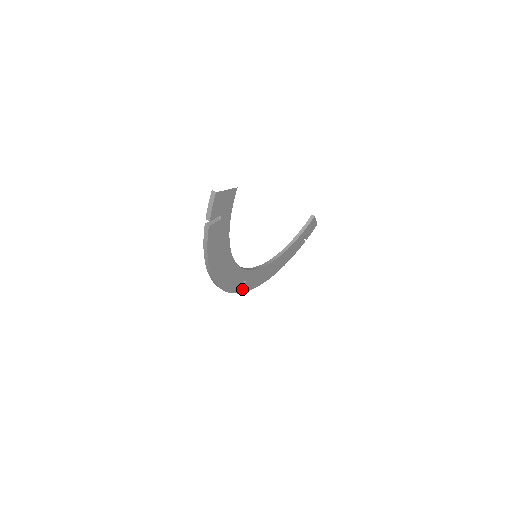
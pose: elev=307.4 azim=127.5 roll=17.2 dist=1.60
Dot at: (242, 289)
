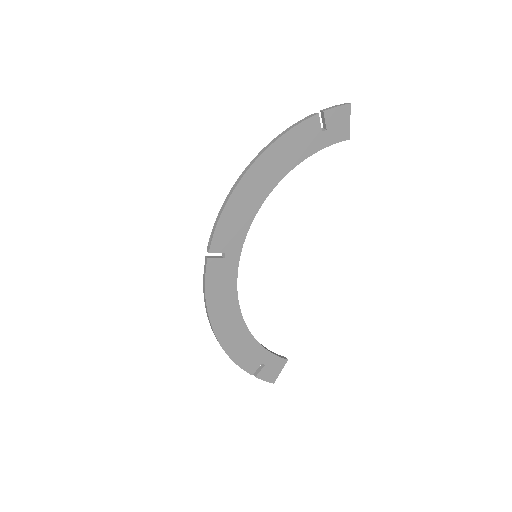
Dot at: (212, 260)
